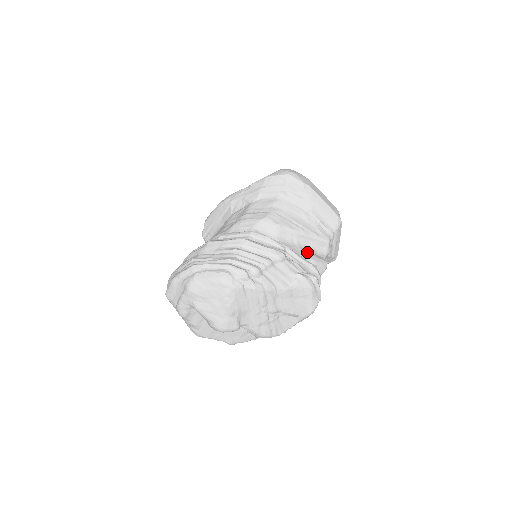
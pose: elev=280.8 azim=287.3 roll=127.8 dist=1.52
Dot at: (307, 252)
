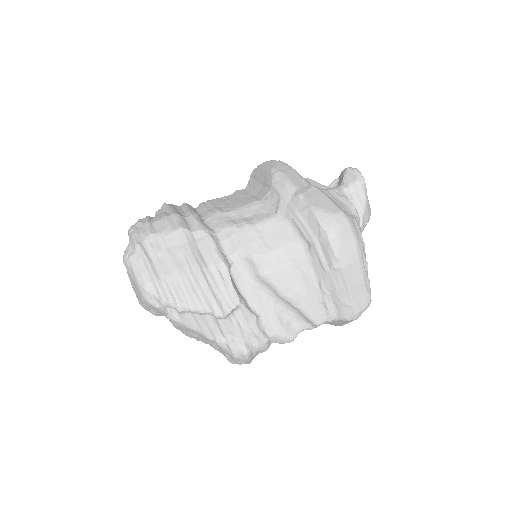
Dot at: (276, 318)
